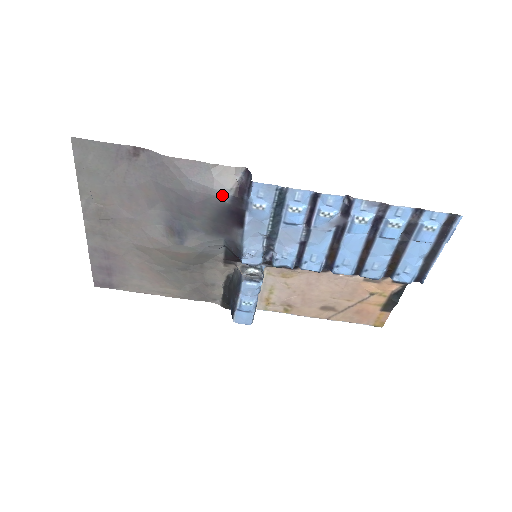
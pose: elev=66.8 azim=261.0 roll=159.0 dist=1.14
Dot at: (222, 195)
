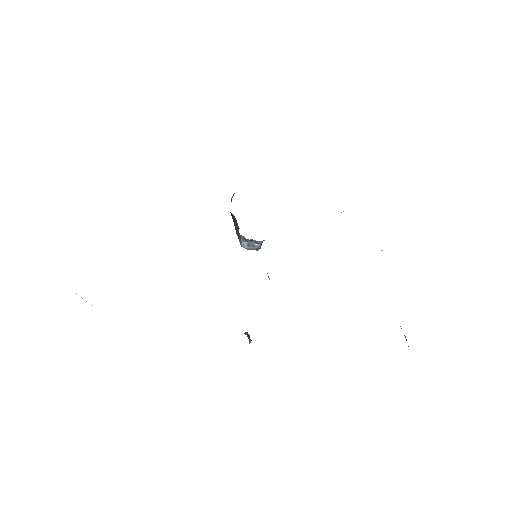
Dot at: occluded
